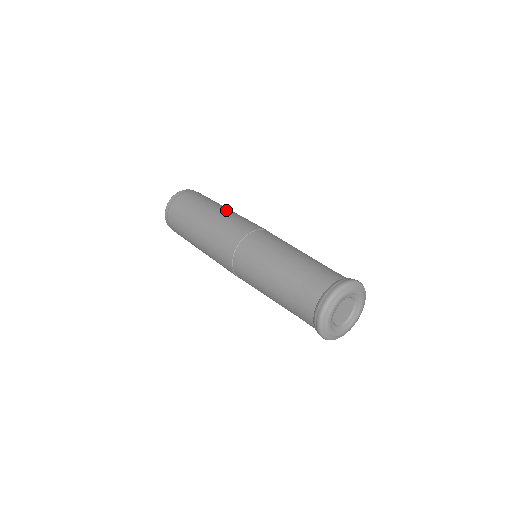
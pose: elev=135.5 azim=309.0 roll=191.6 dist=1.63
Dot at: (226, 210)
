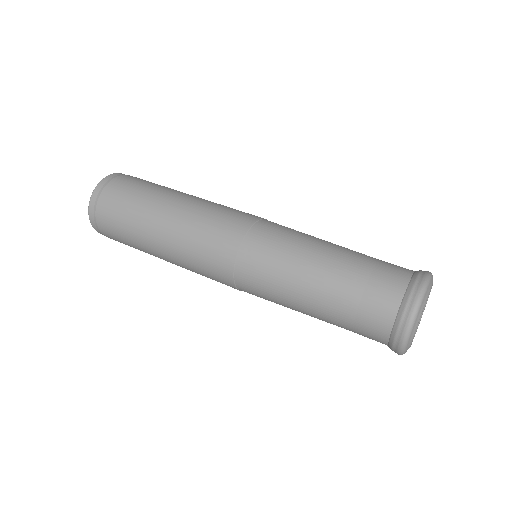
Dot at: occluded
